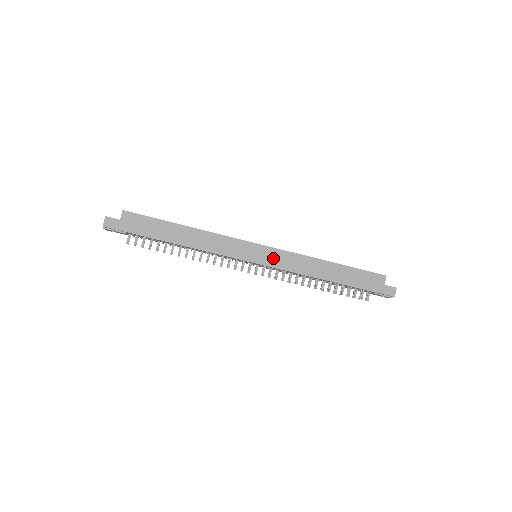
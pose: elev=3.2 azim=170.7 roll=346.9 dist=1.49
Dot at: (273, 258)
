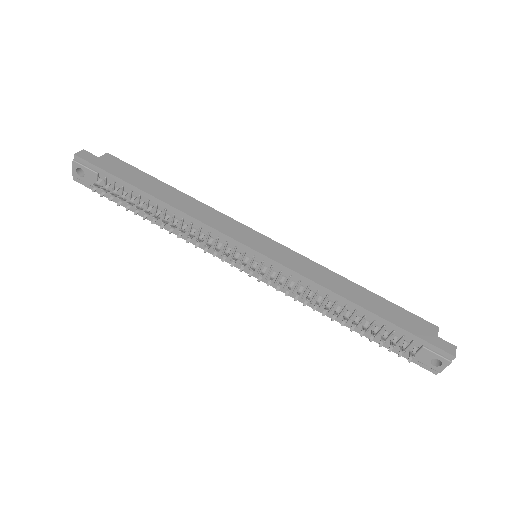
Dot at: (281, 254)
